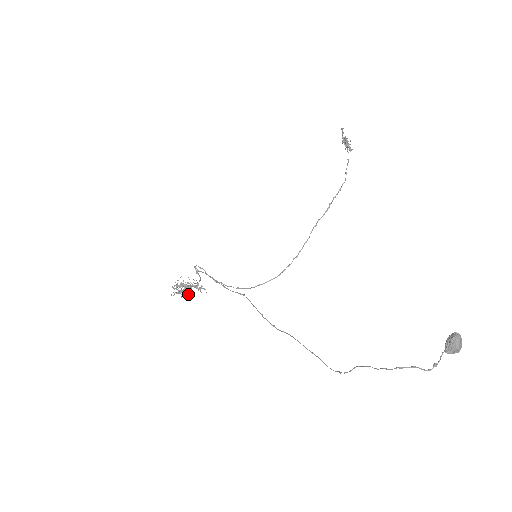
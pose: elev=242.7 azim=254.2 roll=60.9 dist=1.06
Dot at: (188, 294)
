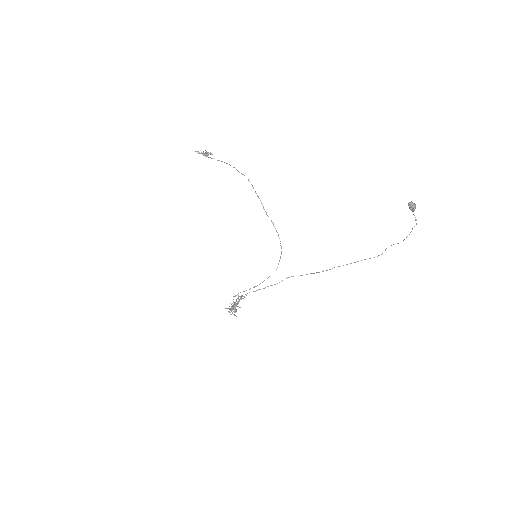
Dot at: occluded
